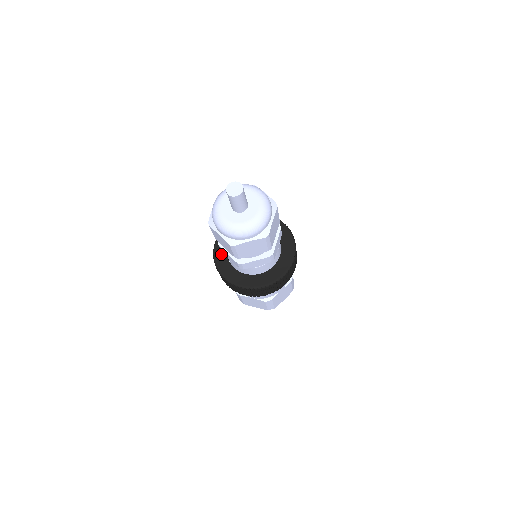
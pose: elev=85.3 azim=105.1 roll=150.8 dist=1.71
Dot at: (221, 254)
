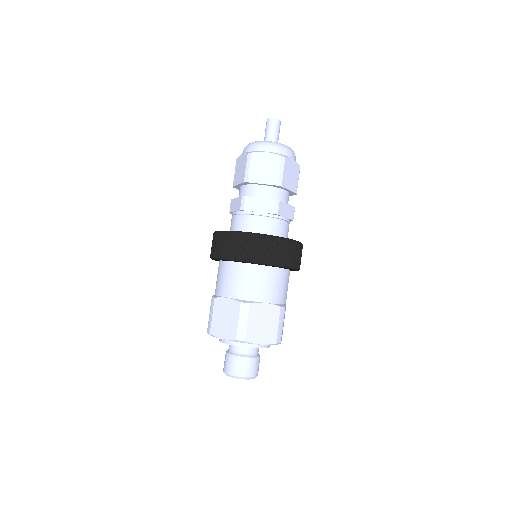
Dot at: occluded
